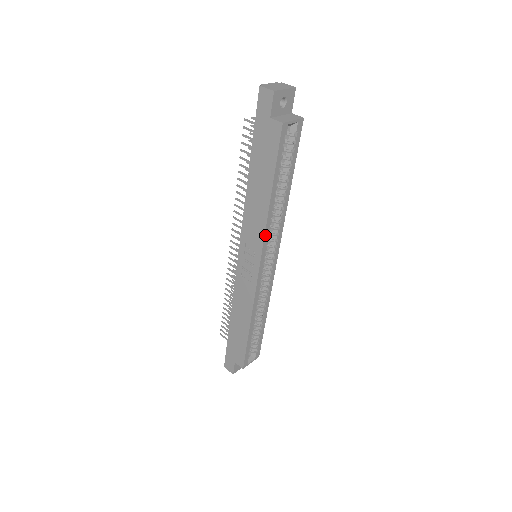
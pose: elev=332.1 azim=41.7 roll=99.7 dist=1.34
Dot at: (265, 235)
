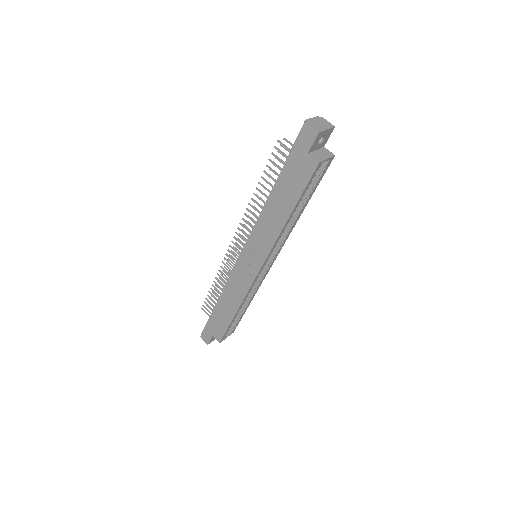
Dot at: (273, 246)
